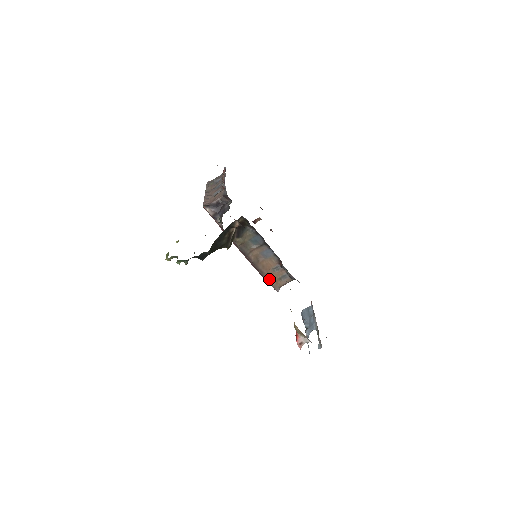
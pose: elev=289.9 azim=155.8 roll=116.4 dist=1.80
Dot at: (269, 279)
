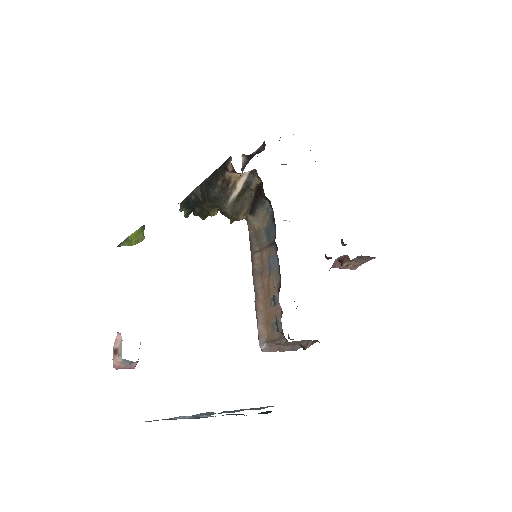
Dot at: (259, 314)
